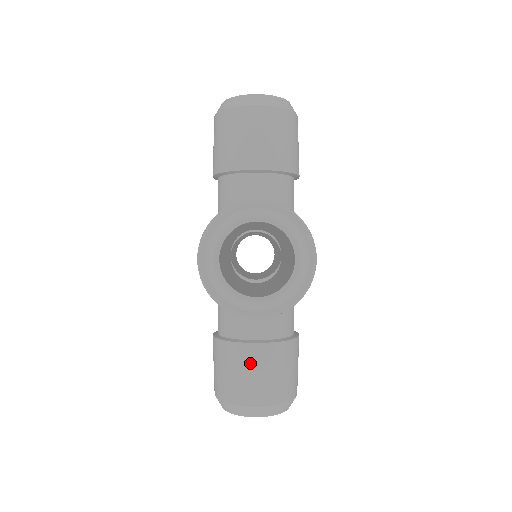
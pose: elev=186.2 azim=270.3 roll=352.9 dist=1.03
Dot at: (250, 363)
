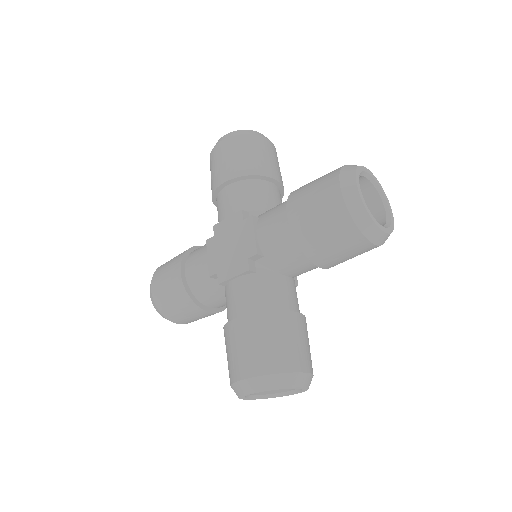
Dot at: (296, 330)
